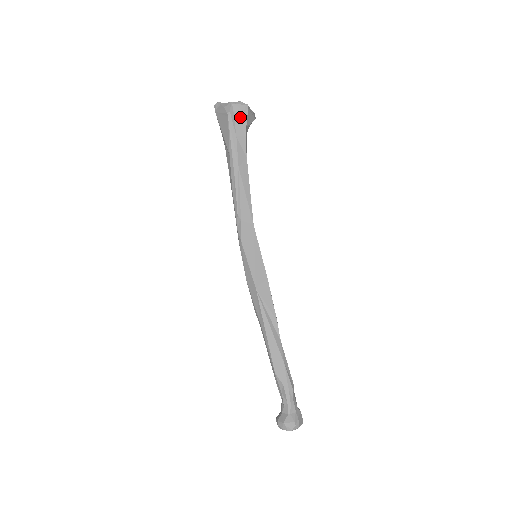
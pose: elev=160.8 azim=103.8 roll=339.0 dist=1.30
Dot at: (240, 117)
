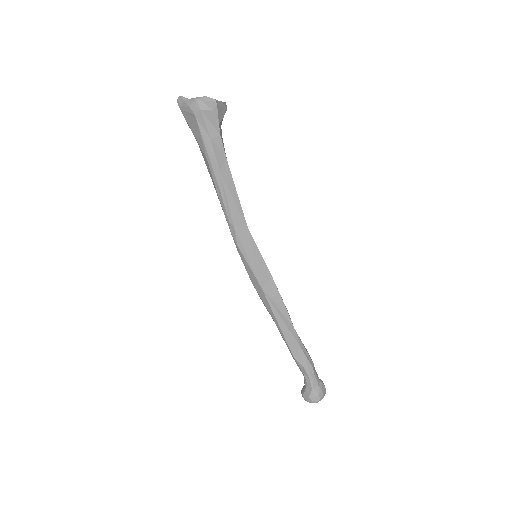
Dot at: (210, 115)
